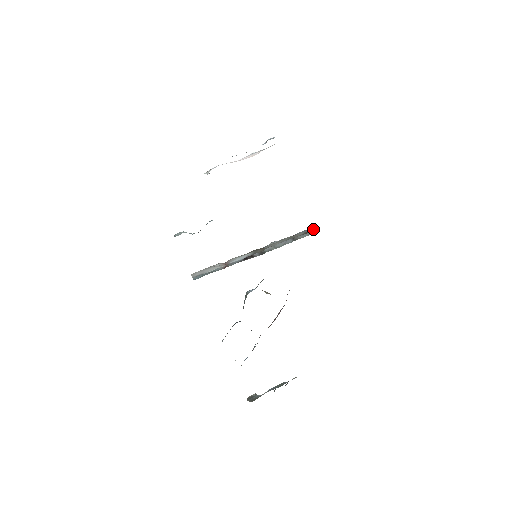
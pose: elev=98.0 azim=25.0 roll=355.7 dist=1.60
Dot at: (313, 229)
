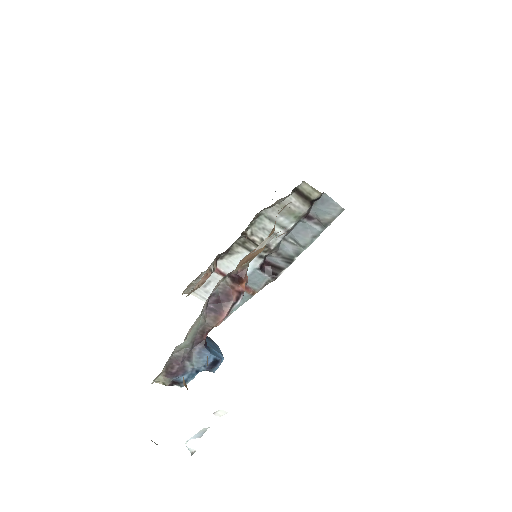
Dot at: (304, 187)
